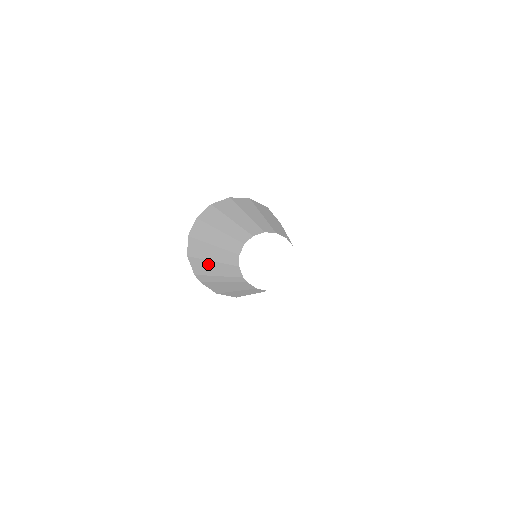
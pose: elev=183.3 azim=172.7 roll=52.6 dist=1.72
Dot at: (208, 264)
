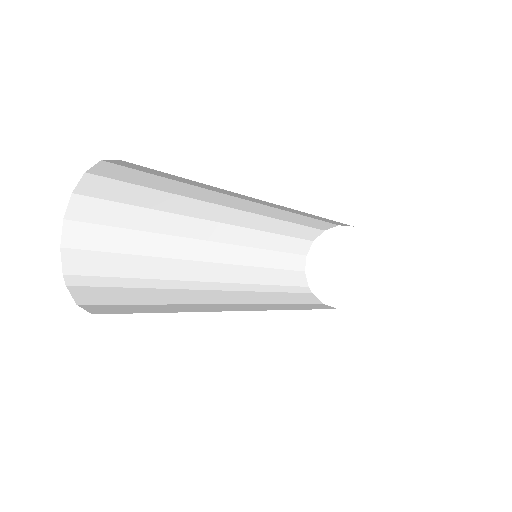
Dot at: (155, 262)
